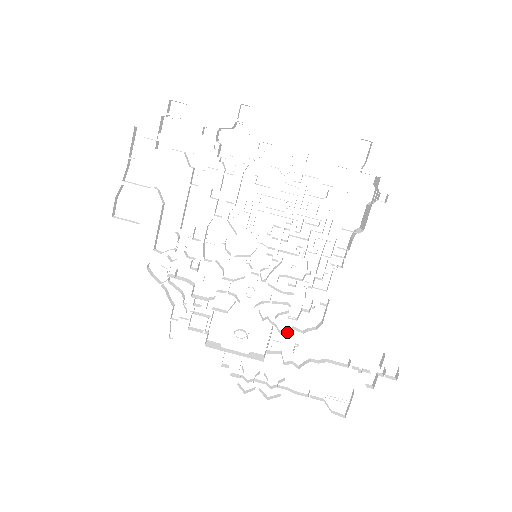
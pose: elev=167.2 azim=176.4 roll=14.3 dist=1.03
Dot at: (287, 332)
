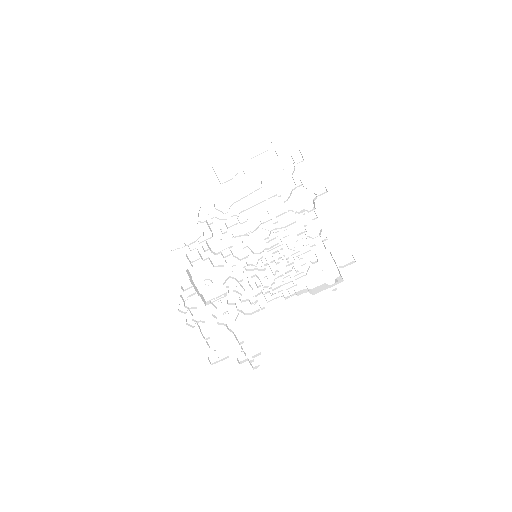
Dot at: (230, 302)
